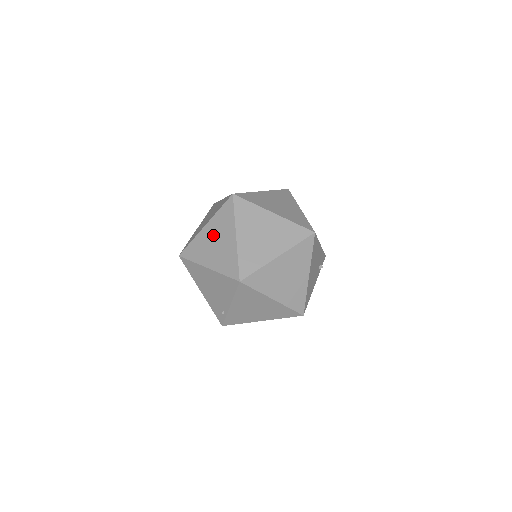
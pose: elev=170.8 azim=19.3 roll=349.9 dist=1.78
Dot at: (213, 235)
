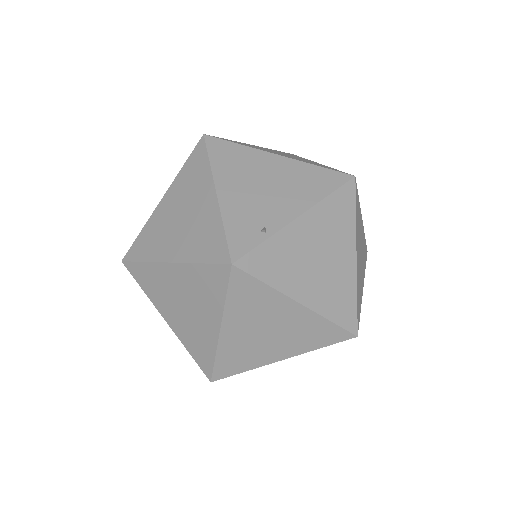
Dot at: (275, 151)
